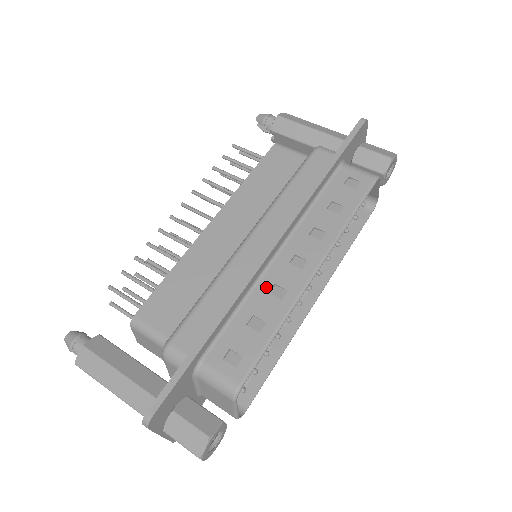
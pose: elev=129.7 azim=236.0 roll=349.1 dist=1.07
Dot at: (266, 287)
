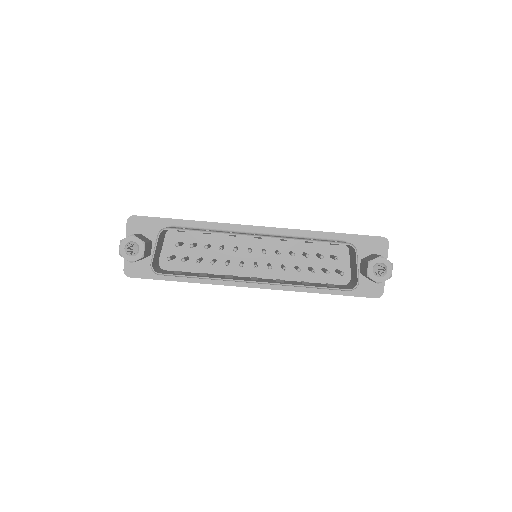
Dot at: (232, 232)
